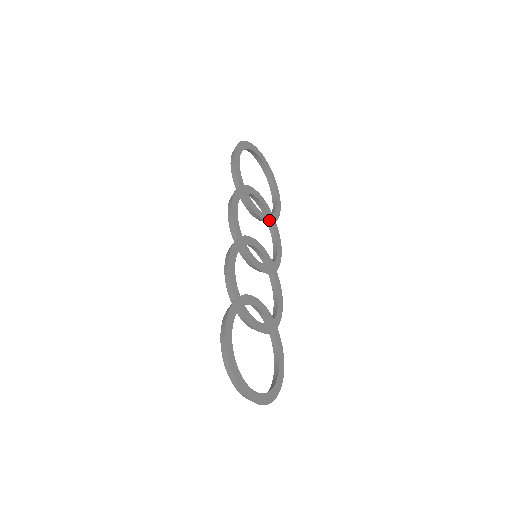
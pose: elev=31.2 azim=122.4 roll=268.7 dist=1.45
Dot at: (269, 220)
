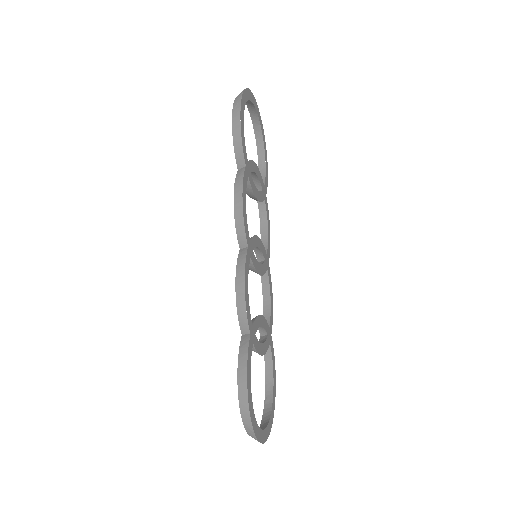
Dot at: (263, 197)
